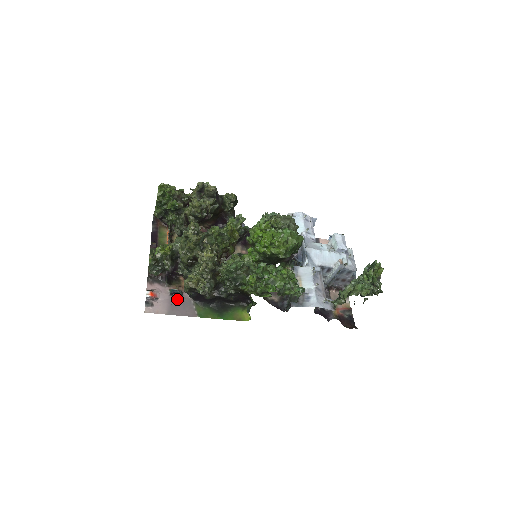
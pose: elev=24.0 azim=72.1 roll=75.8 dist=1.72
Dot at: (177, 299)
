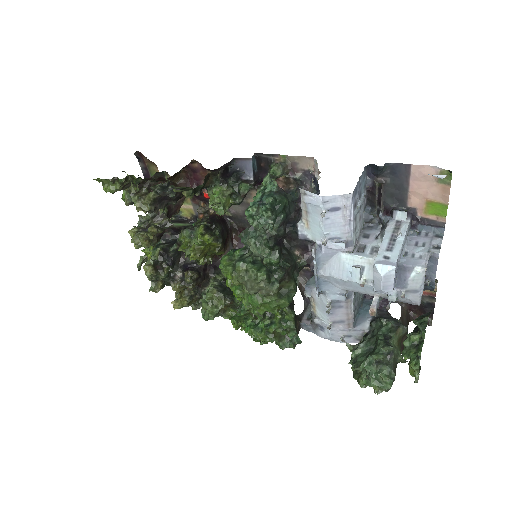
Dot at: occluded
